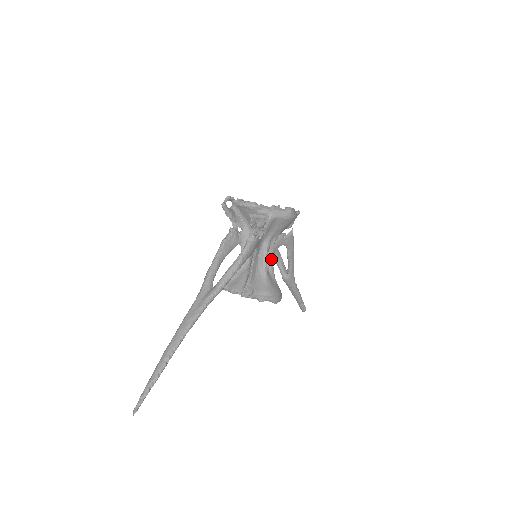
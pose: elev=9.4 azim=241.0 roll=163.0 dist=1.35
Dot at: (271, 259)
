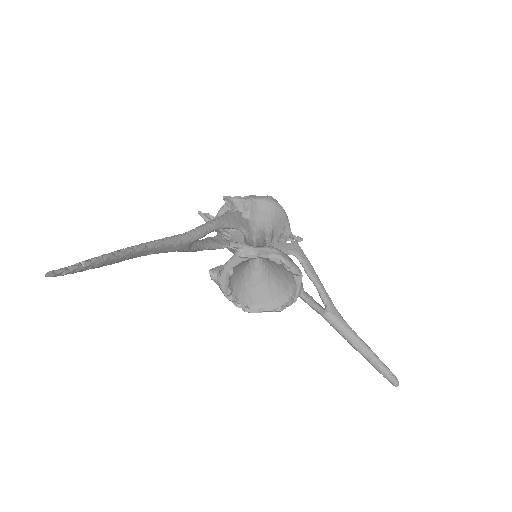
Dot at: (271, 246)
